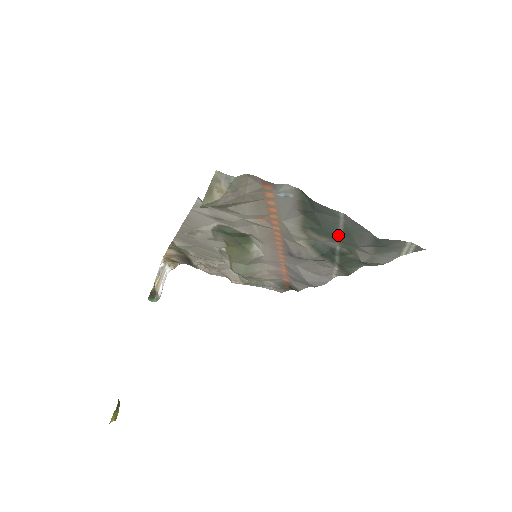
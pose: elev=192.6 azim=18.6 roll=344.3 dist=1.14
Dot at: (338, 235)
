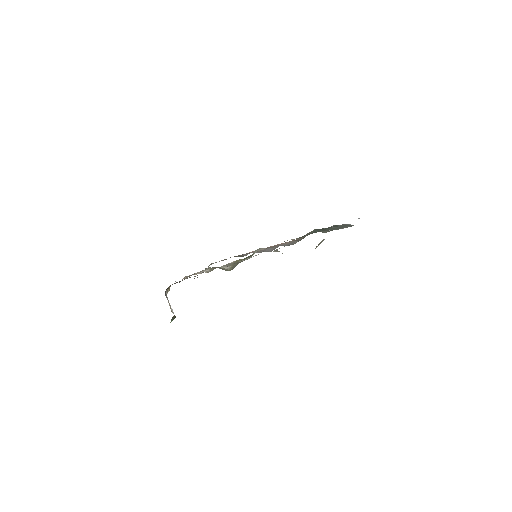
Dot at: (326, 229)
